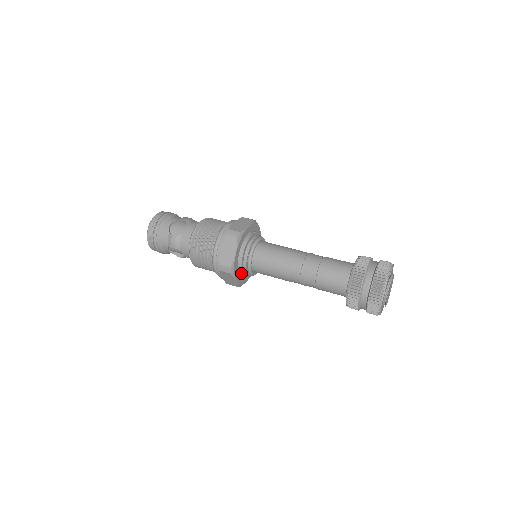
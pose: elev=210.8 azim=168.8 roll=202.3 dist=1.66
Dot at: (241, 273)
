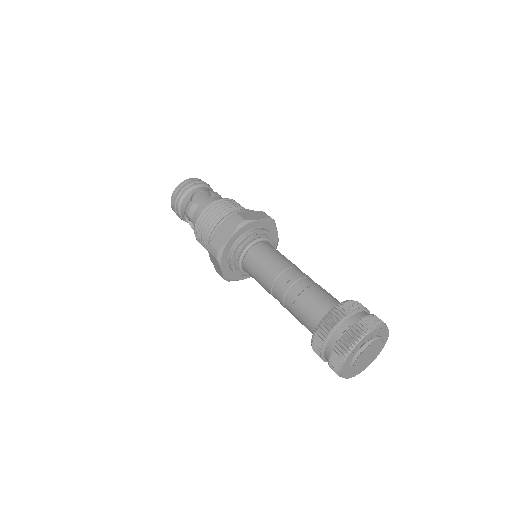
Dot at: (230, 265)
